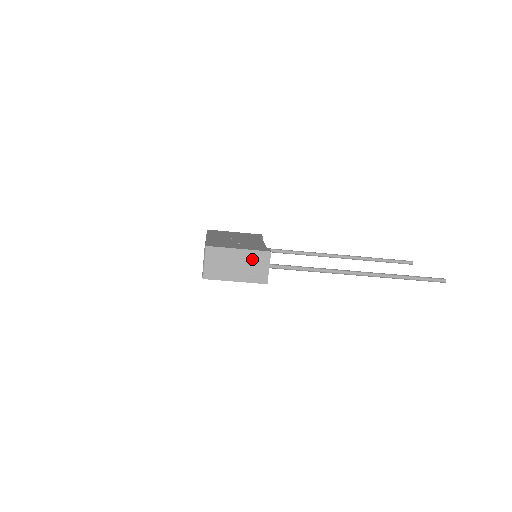
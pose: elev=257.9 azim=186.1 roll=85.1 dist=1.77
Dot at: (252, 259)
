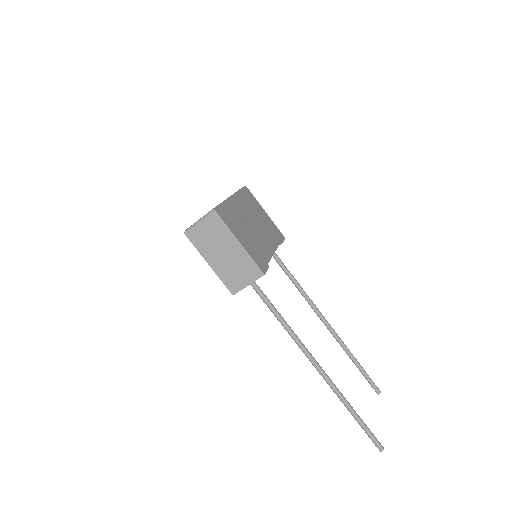
Dot at: (242, 263)
